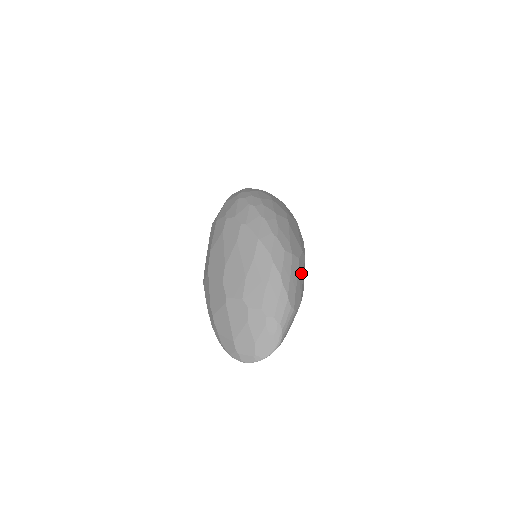
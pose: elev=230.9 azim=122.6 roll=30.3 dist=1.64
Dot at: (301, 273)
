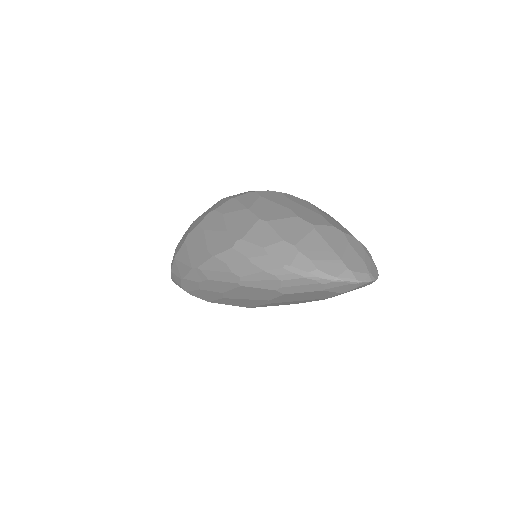
Dot at: occluded
